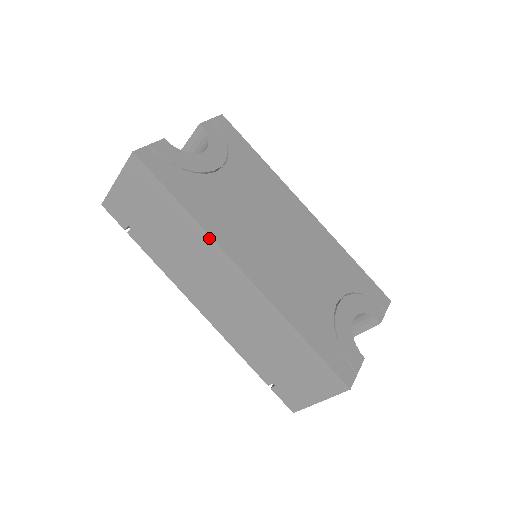
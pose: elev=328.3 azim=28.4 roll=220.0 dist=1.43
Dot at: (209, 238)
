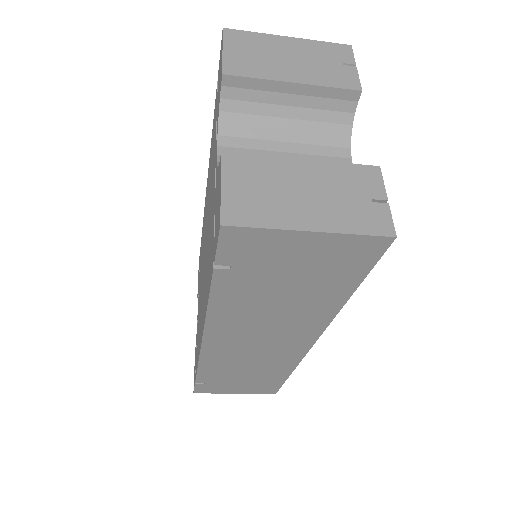
Dot at: (328, 322)
